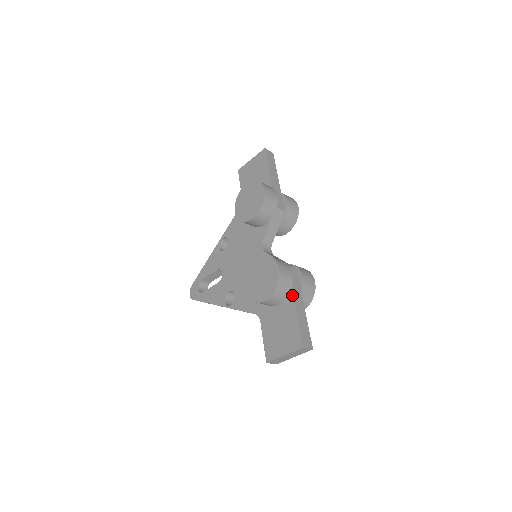
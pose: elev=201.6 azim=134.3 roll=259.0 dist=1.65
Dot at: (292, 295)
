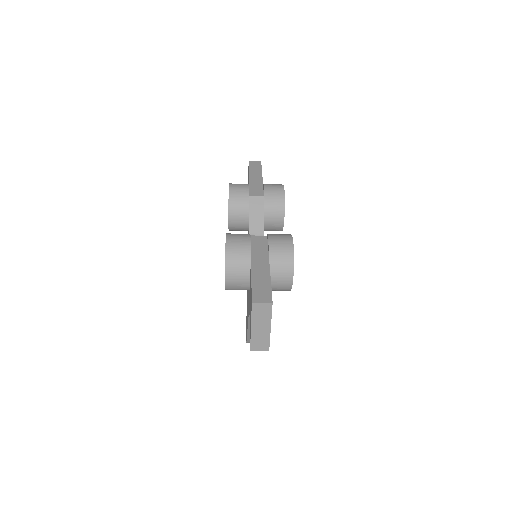
Dot at: (250, 259)
